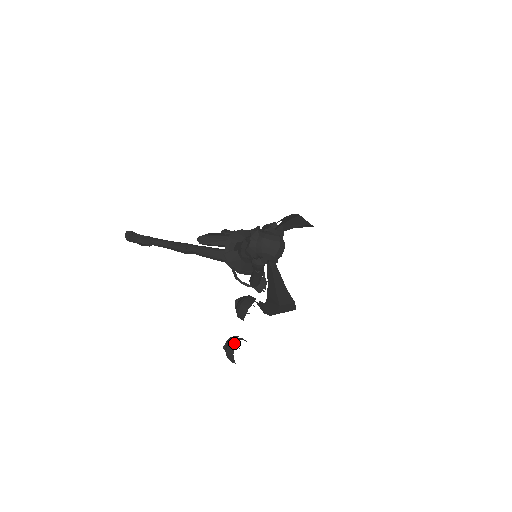
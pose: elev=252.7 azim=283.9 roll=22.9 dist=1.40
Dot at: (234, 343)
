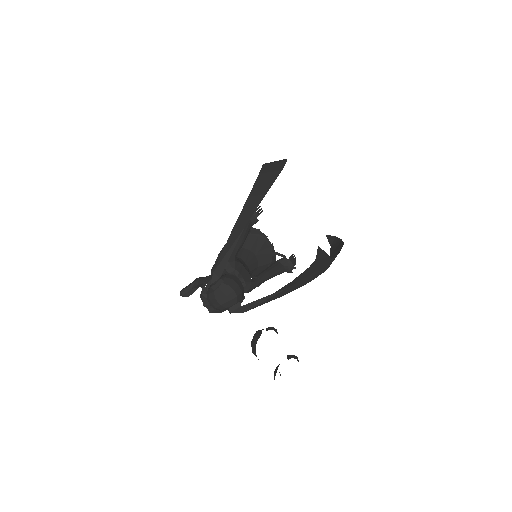
Dot at: occluded
